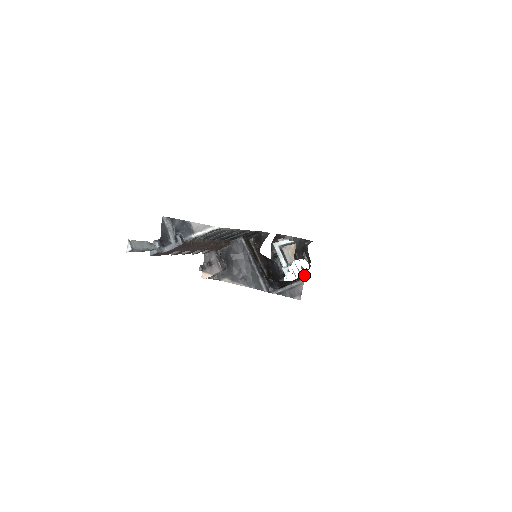
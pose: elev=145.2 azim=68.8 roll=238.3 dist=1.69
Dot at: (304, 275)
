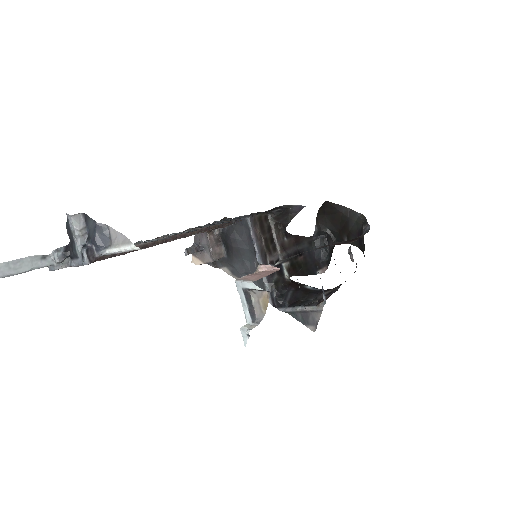
Dot at: (324, 300)
